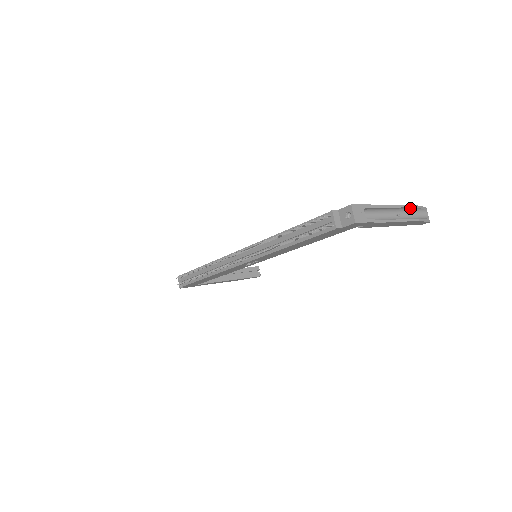
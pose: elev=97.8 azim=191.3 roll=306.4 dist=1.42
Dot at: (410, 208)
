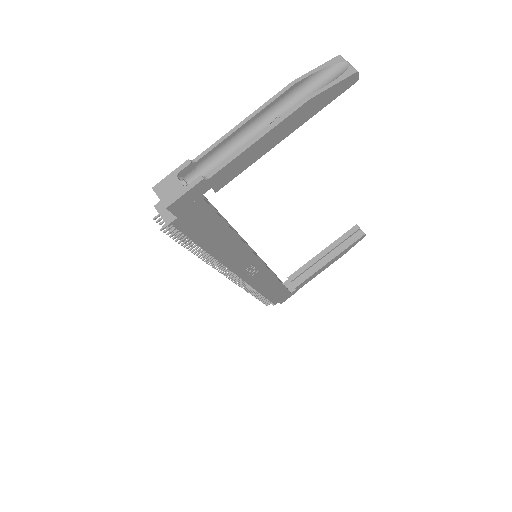
Dot at: (290, 92)
